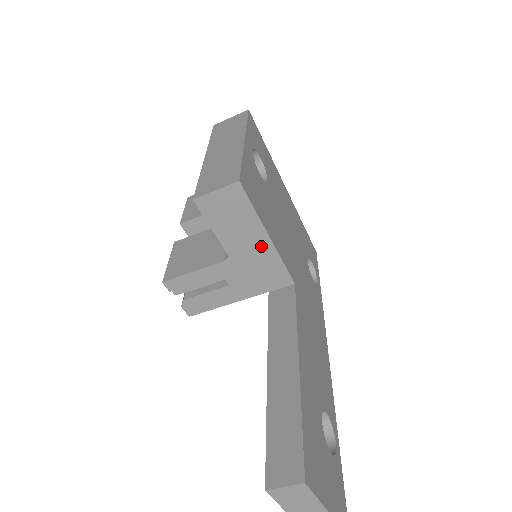
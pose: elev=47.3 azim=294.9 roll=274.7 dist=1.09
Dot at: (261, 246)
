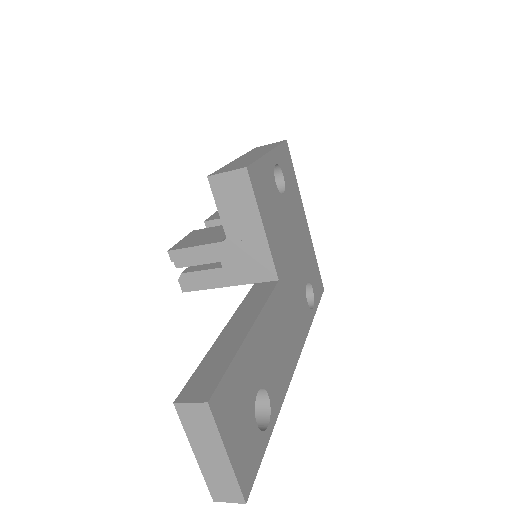
Dot at: (255, 234)
